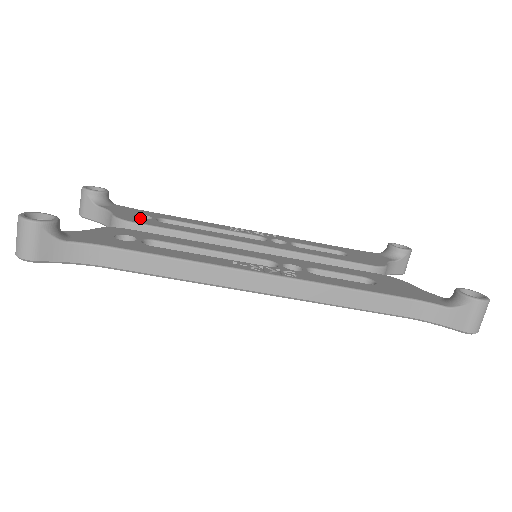
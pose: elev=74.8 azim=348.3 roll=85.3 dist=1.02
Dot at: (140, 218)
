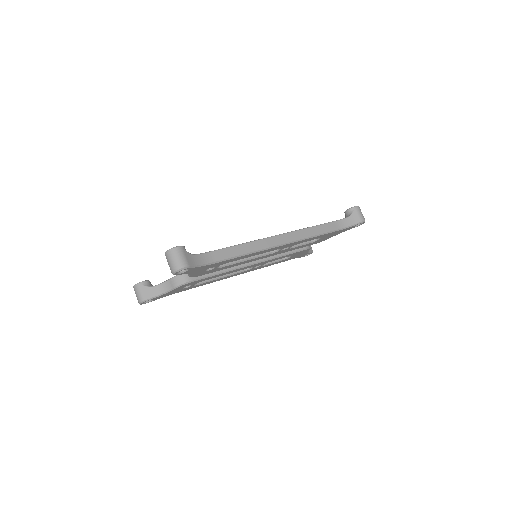
Dot at: occluded
